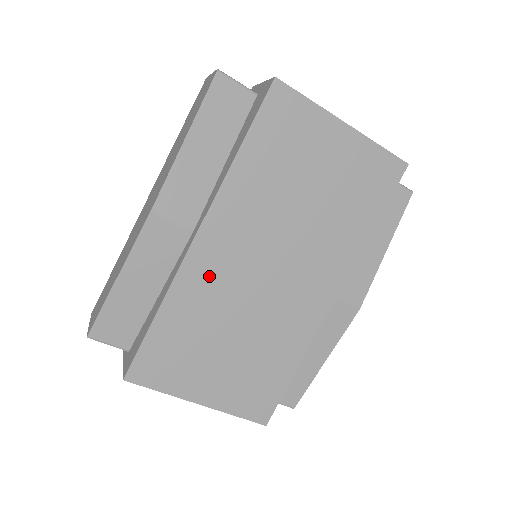
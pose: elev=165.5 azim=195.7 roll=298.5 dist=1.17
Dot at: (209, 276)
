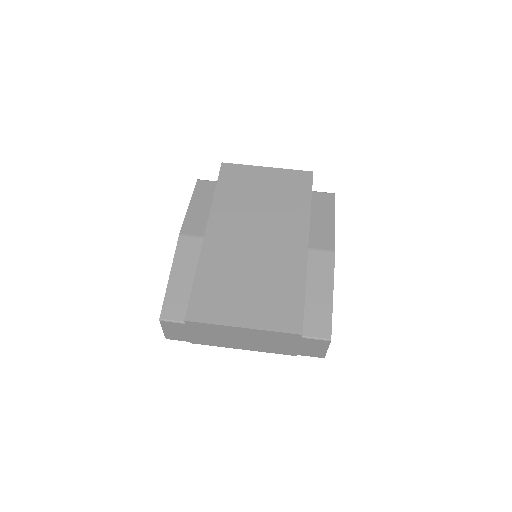
Dot at: (220, 250)
